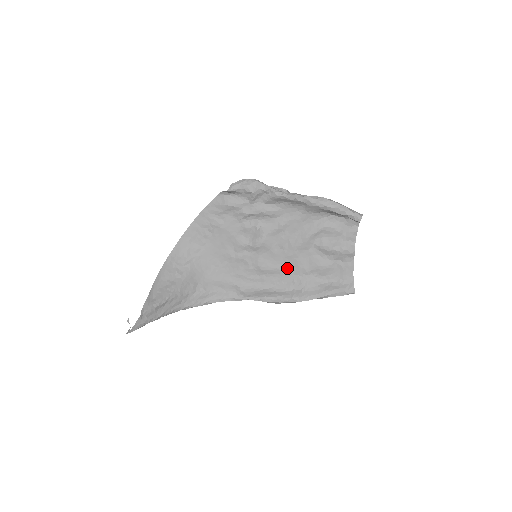
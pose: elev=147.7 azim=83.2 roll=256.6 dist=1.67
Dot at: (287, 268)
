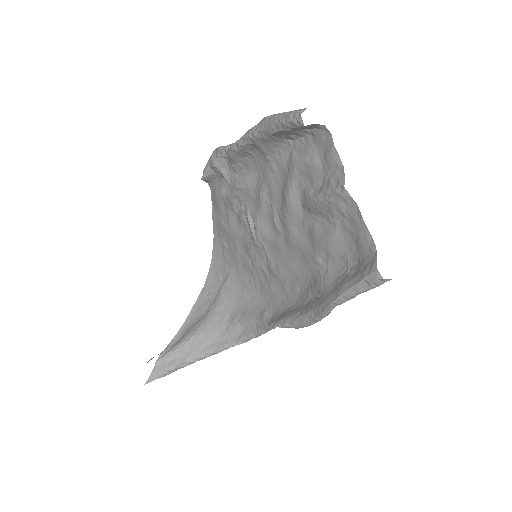
Dot at: (297, 262)
